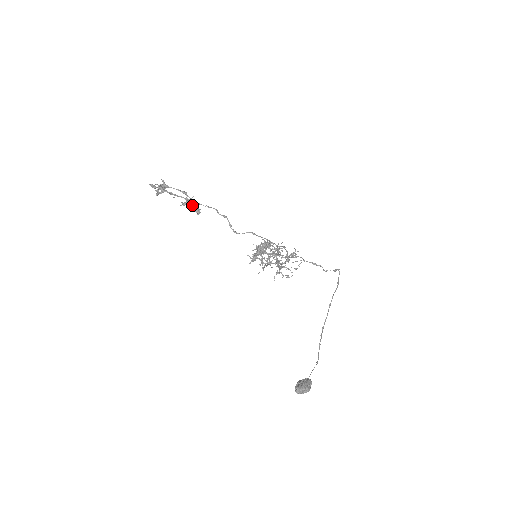
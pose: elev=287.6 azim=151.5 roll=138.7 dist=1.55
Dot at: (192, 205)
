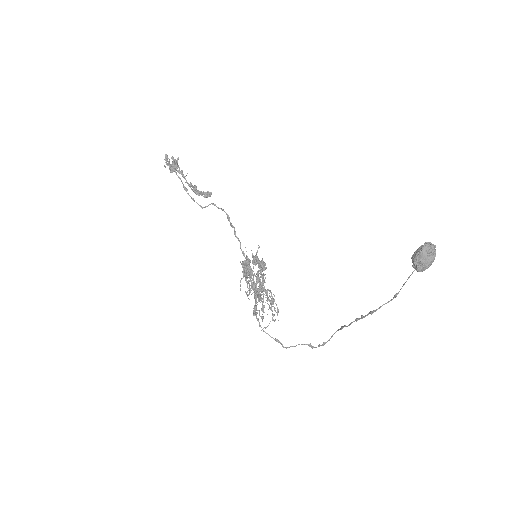
Dot at: (200, 191)
